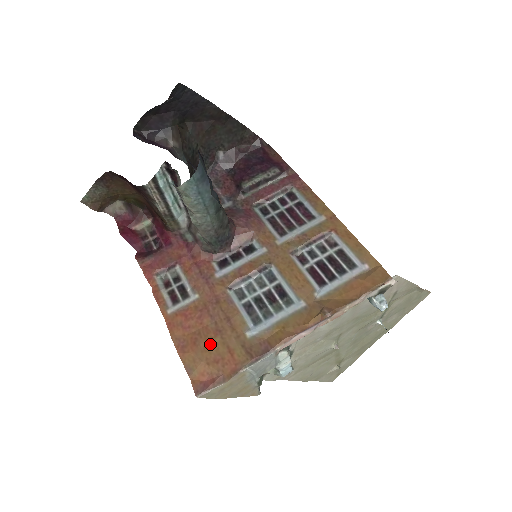
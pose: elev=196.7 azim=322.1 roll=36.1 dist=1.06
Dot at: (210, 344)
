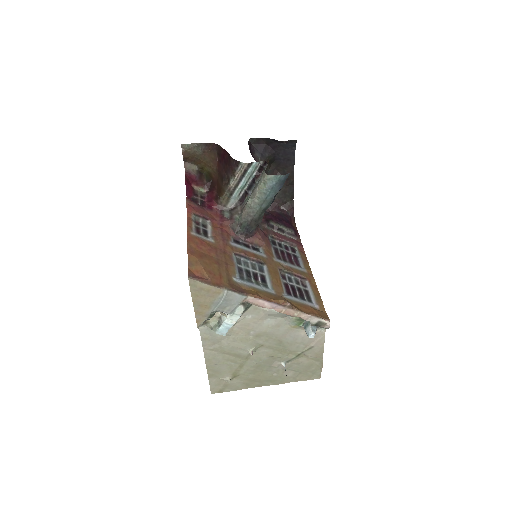
Dot at: (211, 263)
